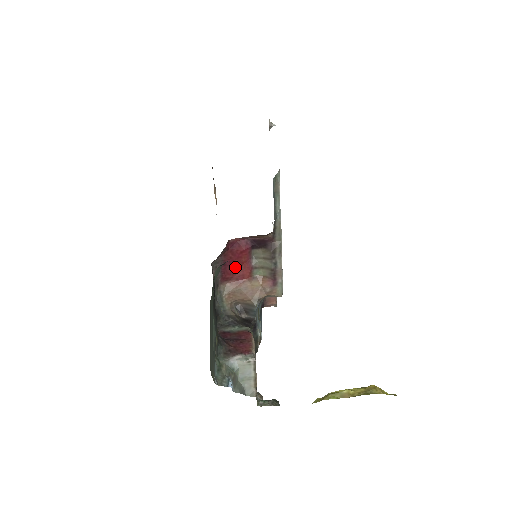
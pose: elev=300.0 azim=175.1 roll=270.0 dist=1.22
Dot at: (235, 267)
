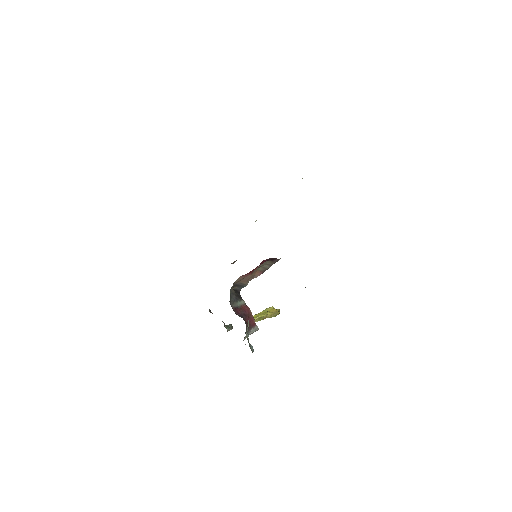
Dot at: occluded
